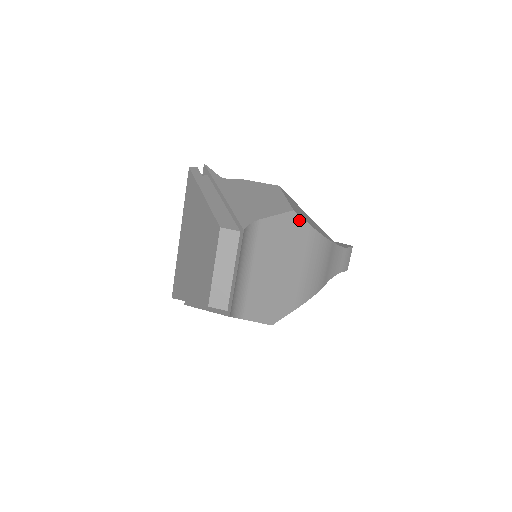
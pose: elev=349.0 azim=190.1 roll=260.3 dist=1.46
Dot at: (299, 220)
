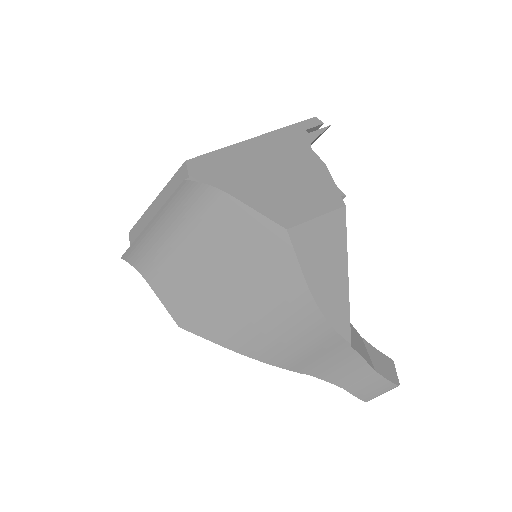
Dot at: (288, 250)
